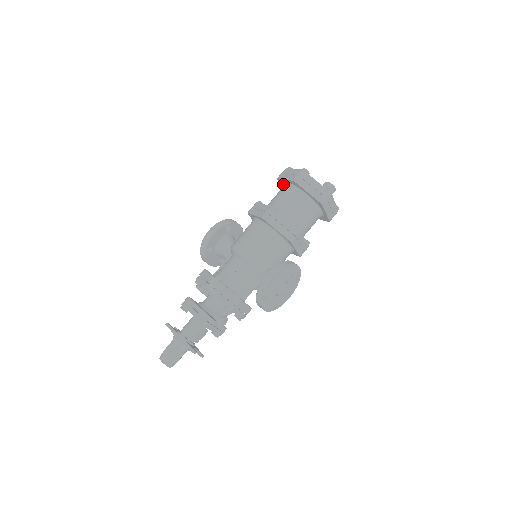
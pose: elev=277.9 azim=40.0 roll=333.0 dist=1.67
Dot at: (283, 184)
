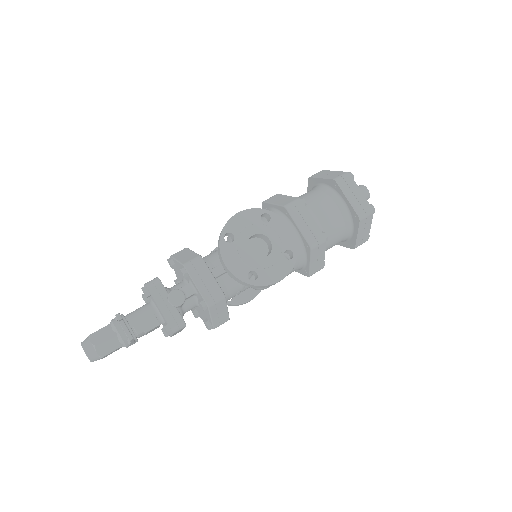
Dot at: occluded
